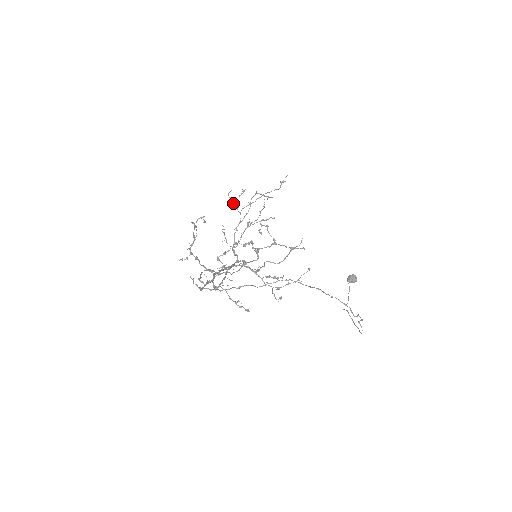
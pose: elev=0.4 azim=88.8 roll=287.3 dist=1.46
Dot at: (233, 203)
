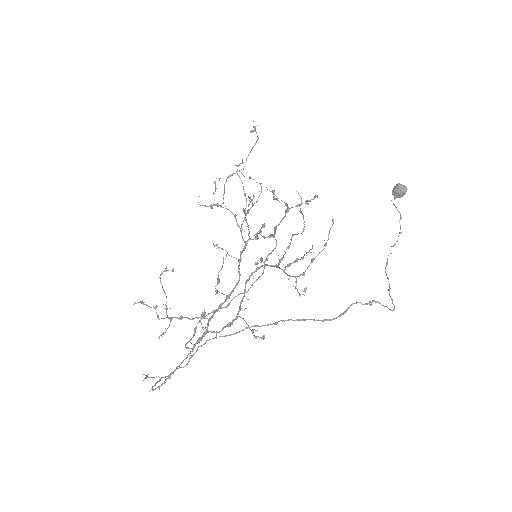
Dot at: occluded
